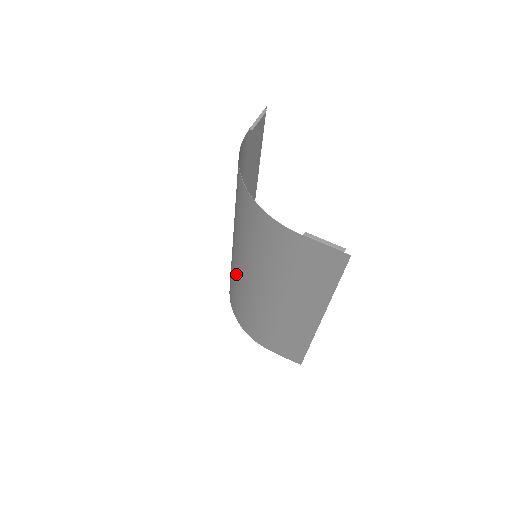
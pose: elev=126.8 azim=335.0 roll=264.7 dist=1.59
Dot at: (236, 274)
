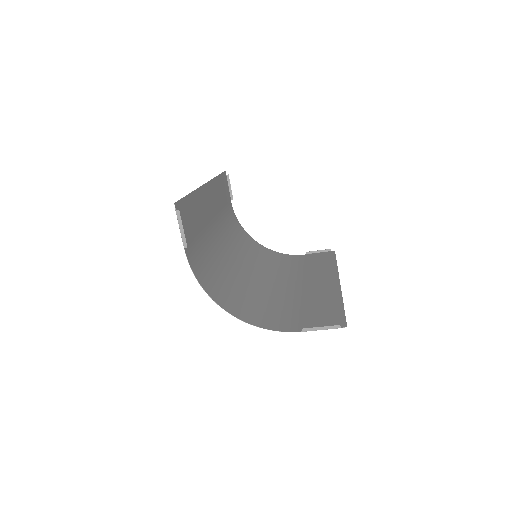
Dot at: (249, 263)
